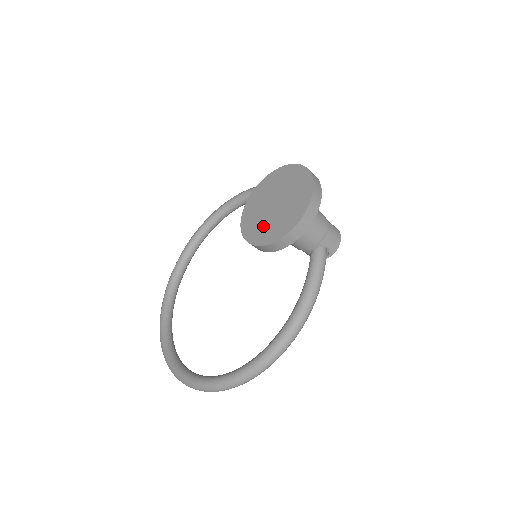
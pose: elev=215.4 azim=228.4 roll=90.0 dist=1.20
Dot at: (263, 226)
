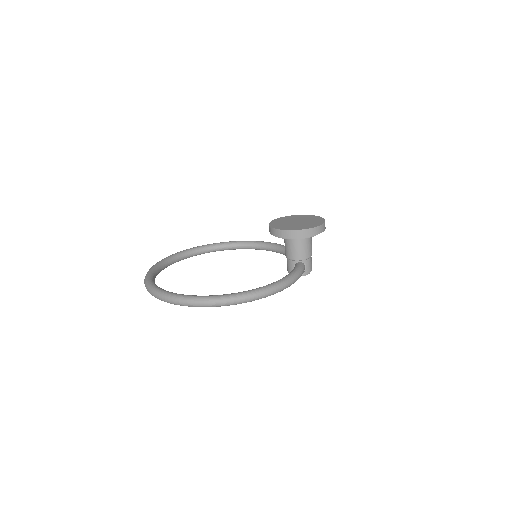
Dot at: (288, 226)
